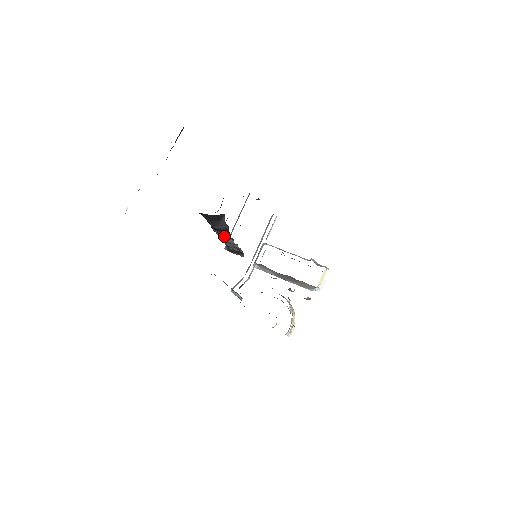
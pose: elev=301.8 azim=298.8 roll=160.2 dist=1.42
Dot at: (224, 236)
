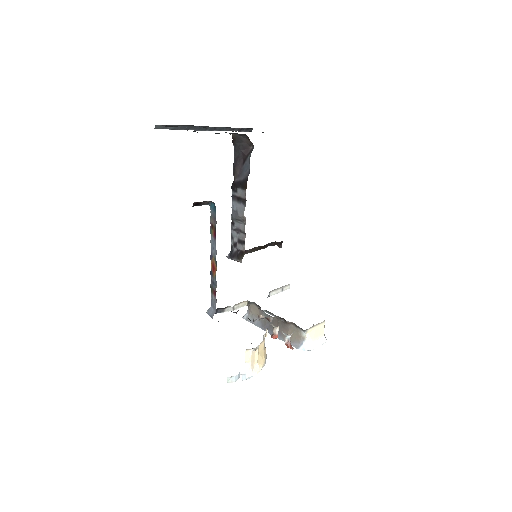
Dot at: (238, 205)
